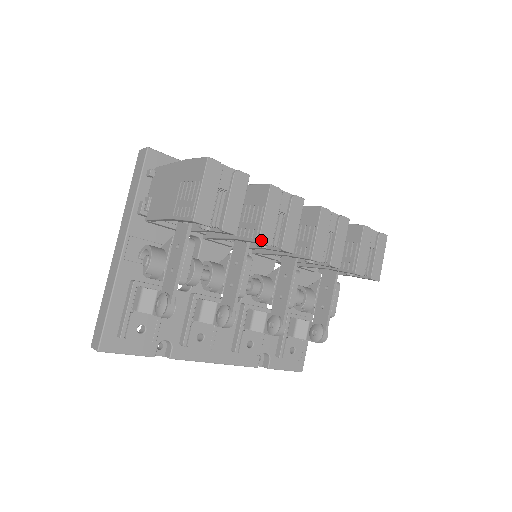
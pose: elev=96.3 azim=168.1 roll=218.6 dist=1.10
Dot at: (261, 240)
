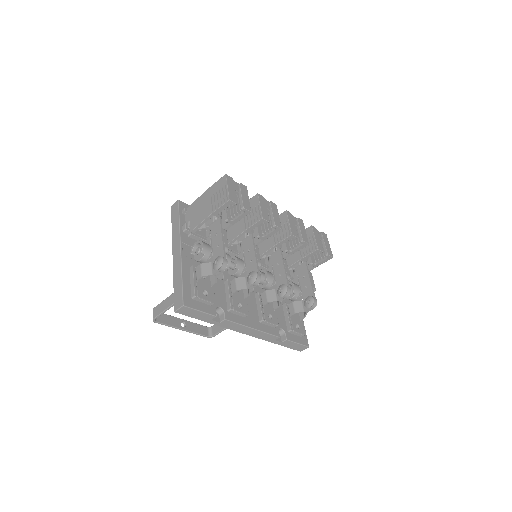
Dot at: (263, 218)
